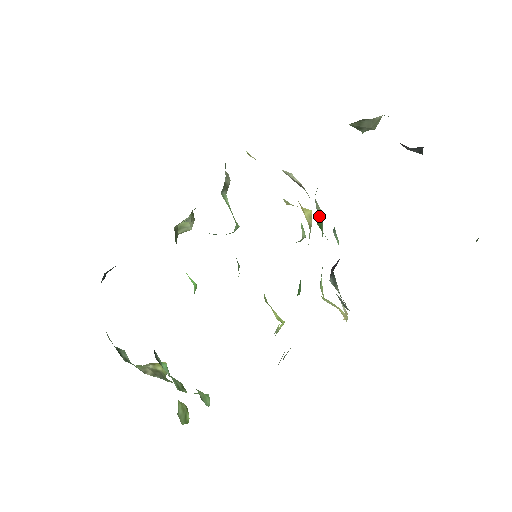
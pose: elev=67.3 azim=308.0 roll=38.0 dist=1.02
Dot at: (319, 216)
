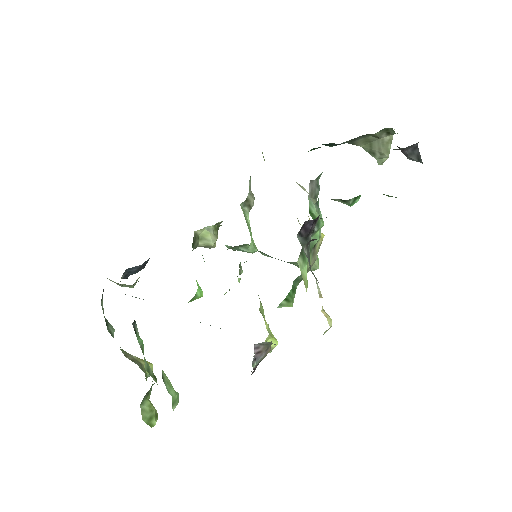
Dot at: (314, 210)
